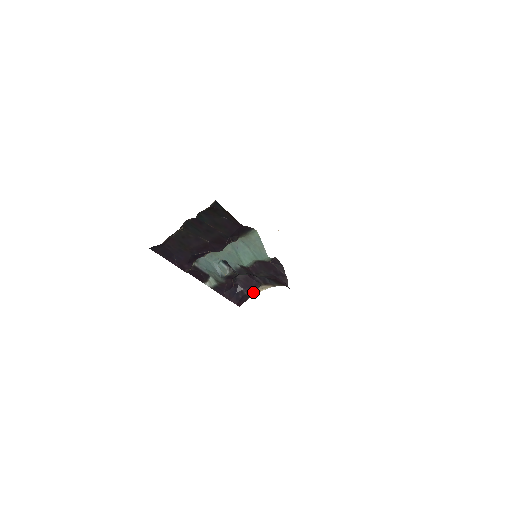
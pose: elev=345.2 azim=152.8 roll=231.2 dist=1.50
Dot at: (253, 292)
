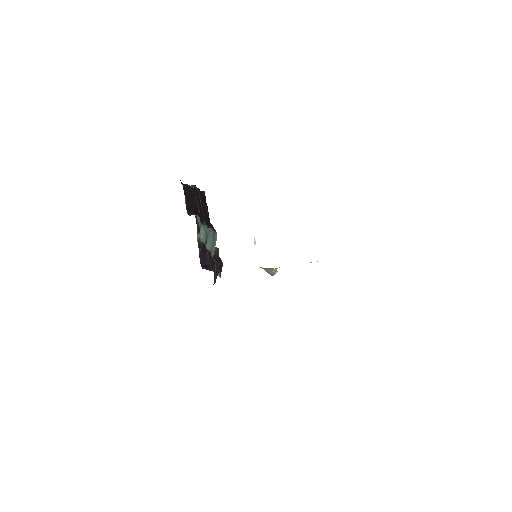
Dot at: occluded
